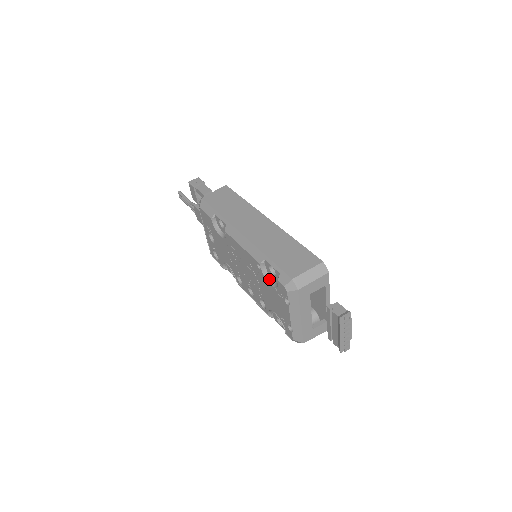
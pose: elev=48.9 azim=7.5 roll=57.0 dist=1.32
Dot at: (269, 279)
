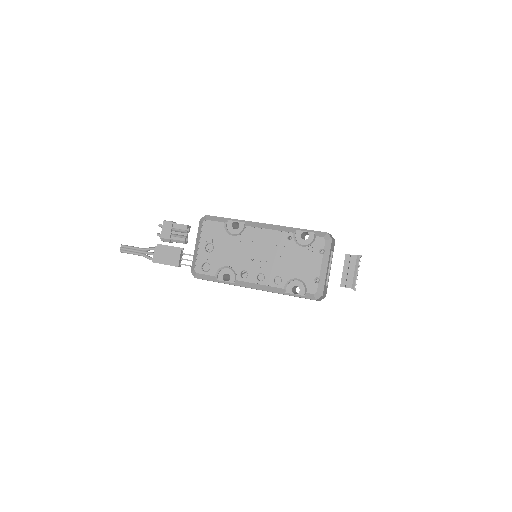
Dot at: (300, 244)
